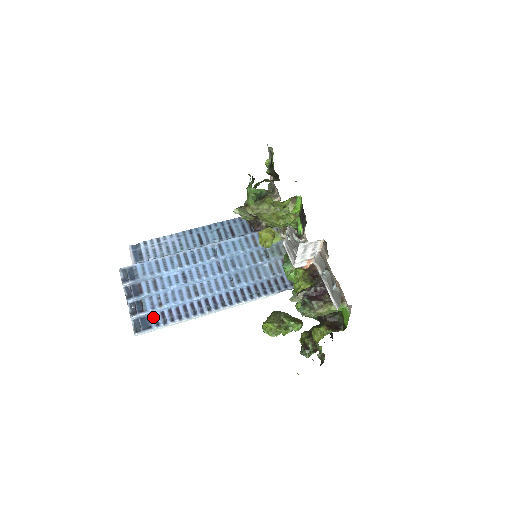
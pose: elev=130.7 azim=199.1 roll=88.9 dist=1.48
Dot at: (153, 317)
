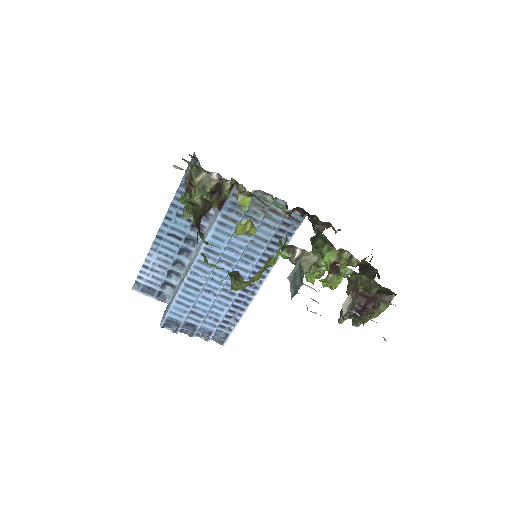
Dot at: (221, 329)
